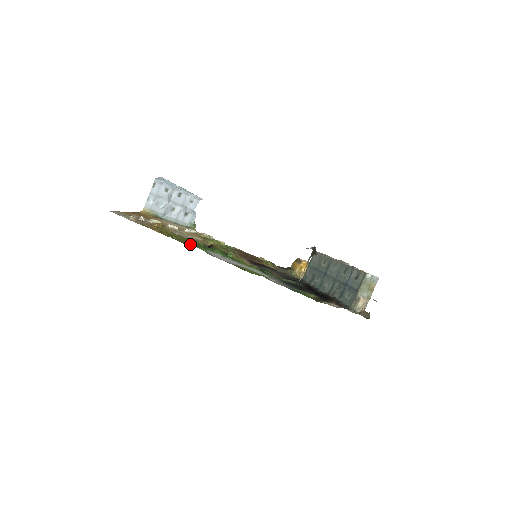
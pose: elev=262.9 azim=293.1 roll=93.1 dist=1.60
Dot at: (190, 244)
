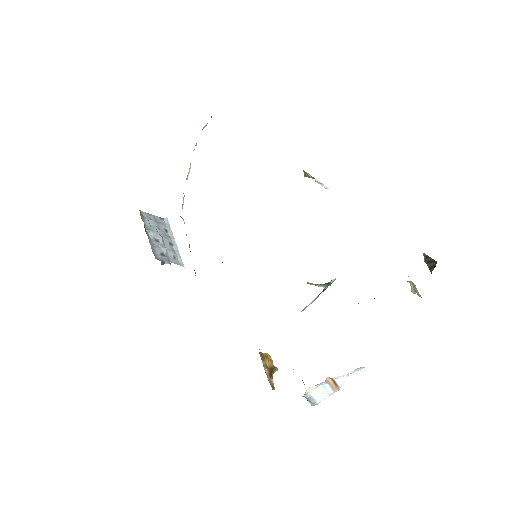
Dot at: occluded
